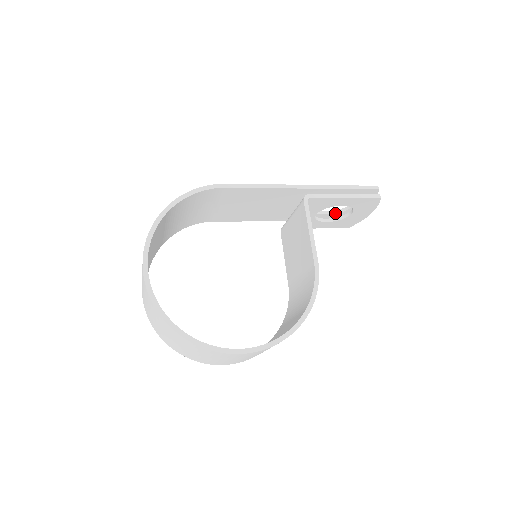
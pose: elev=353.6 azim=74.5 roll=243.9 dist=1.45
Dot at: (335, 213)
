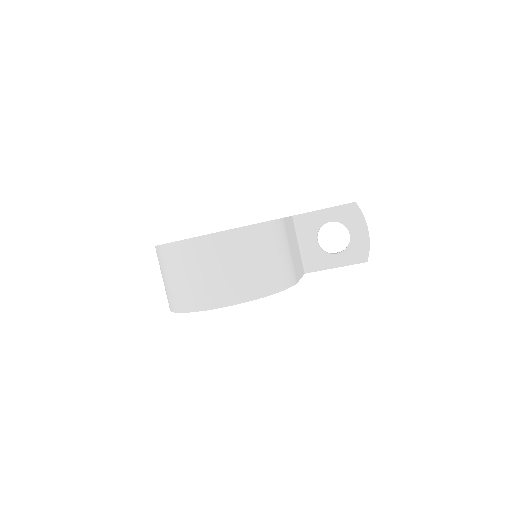
Dot at: occluded
